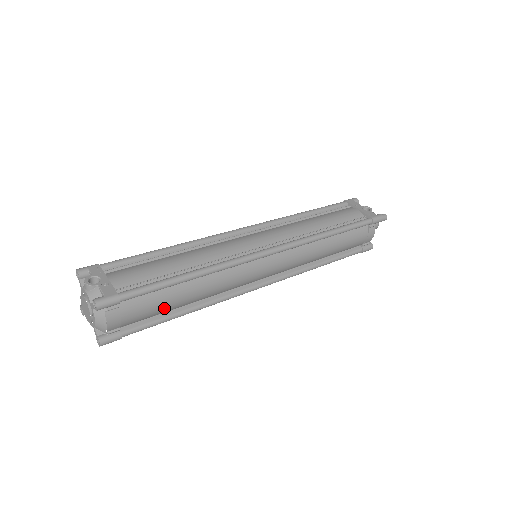
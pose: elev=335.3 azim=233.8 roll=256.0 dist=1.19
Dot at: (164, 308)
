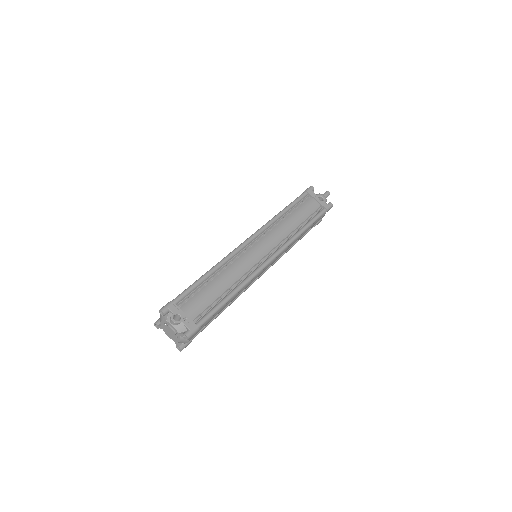
Dot at: occluded
